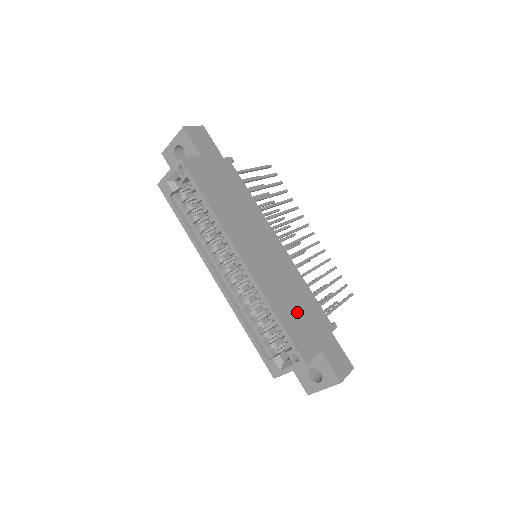
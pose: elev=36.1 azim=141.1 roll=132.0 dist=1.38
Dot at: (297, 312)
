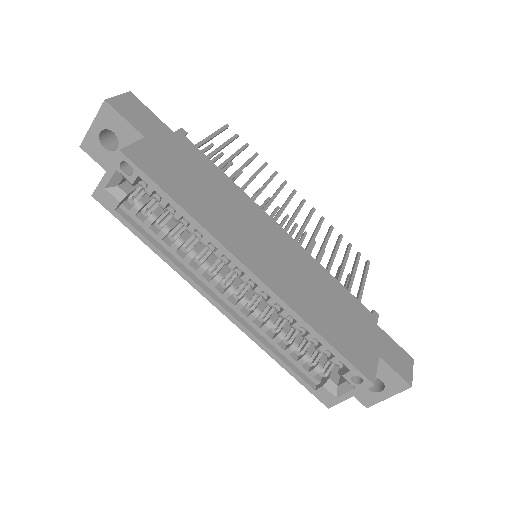
Dot at: (337, 317)
